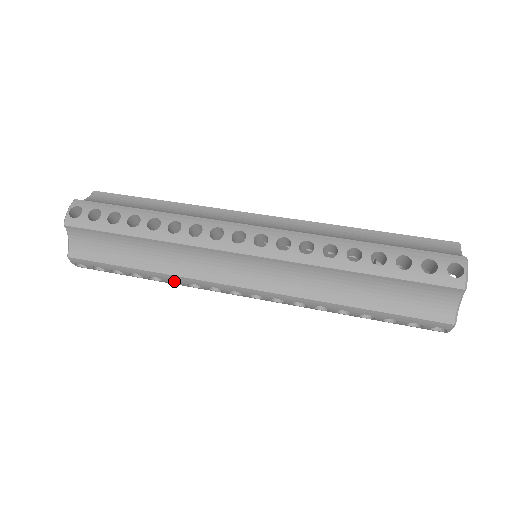
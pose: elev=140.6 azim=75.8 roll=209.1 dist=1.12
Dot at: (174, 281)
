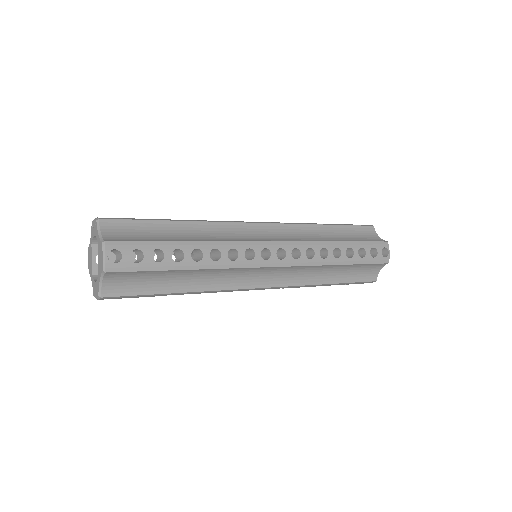
Dot at: (211, 260)
